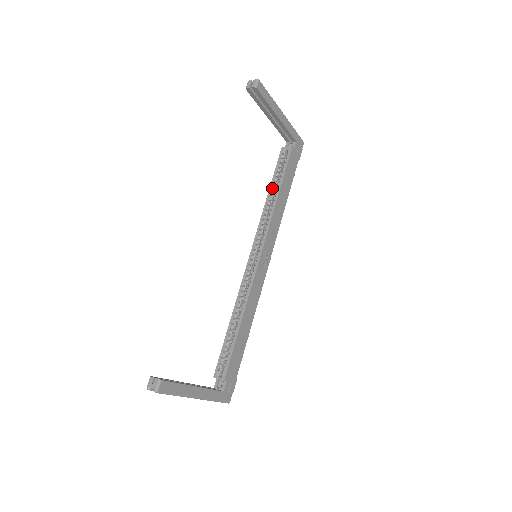
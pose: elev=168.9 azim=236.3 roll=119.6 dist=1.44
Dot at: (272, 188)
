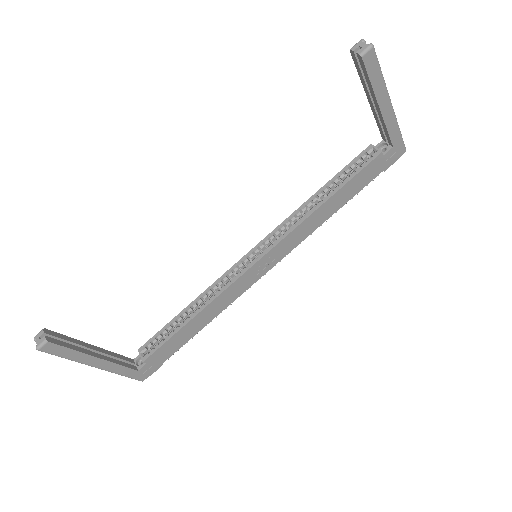
Dot at: (325, 188)
